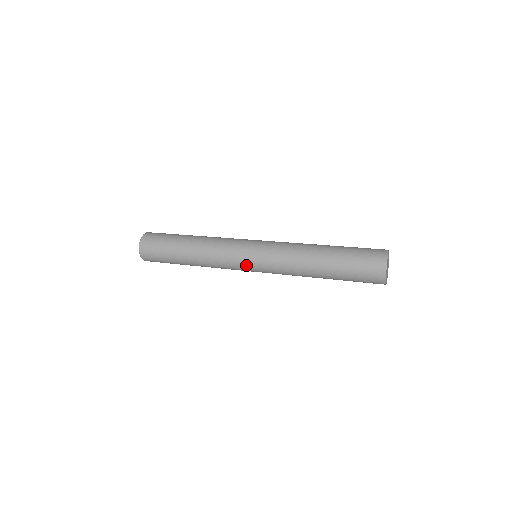
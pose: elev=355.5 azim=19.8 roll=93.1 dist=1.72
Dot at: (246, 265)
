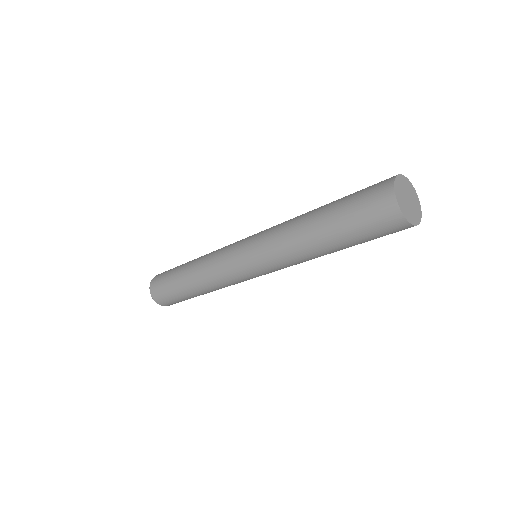
Dot at: (239, 263)
